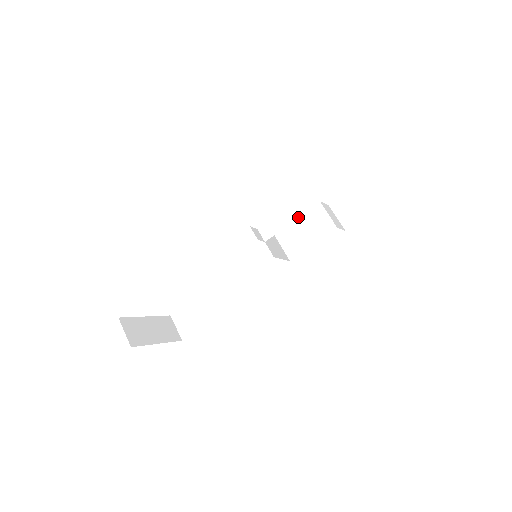
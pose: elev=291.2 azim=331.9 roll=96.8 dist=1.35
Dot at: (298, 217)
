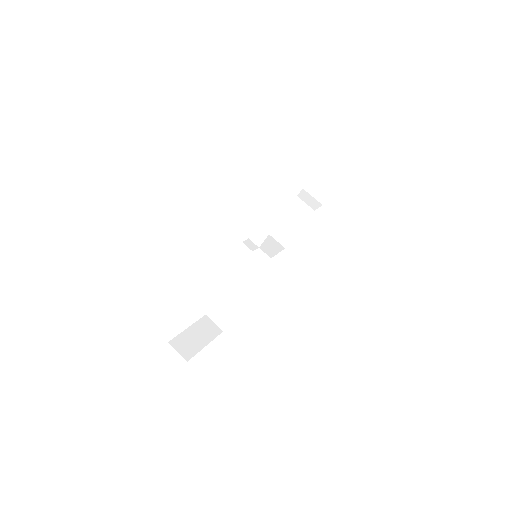
Dot at: (278, 220)
